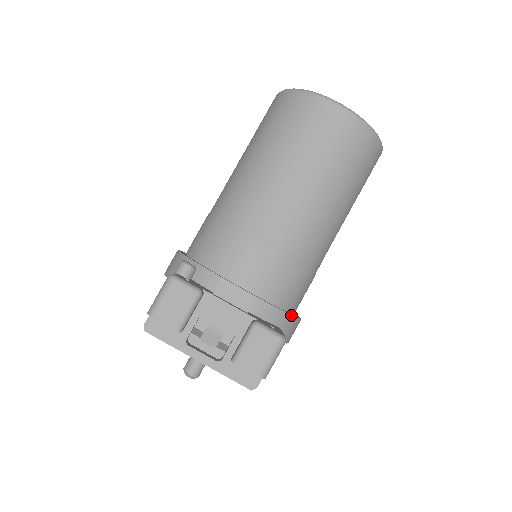
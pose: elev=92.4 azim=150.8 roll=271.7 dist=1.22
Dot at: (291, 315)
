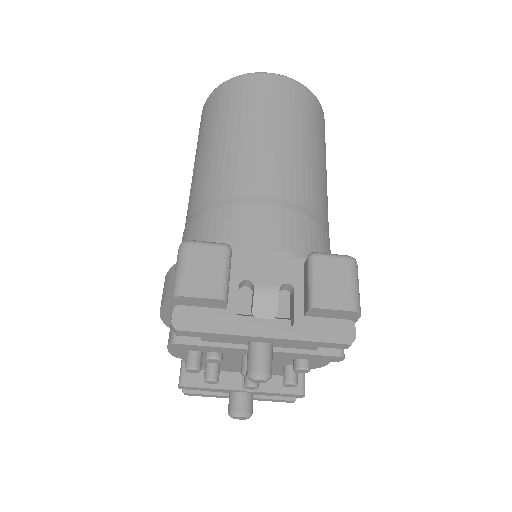
Dot at: occluded
